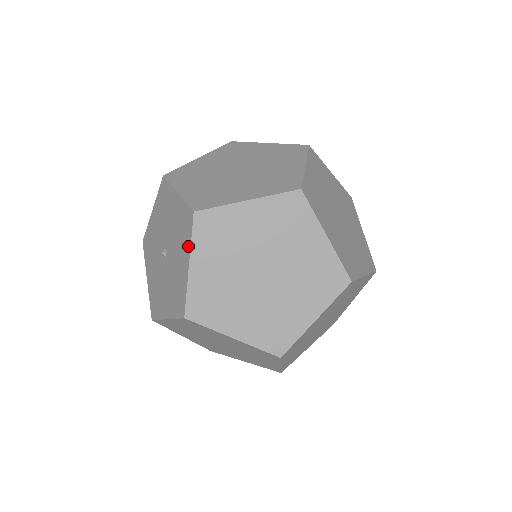
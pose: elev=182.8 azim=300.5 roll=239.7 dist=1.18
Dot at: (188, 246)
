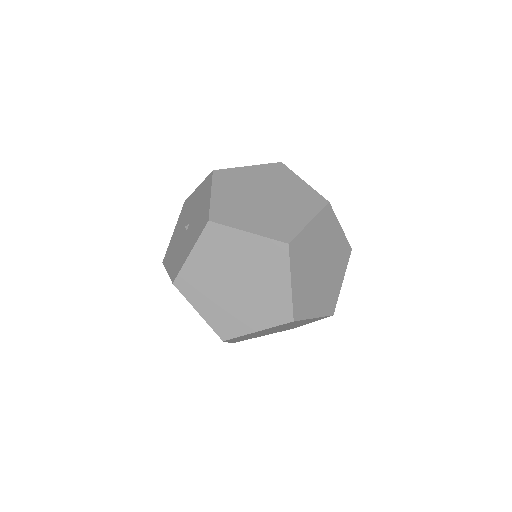
Dot at: (209, 188)
